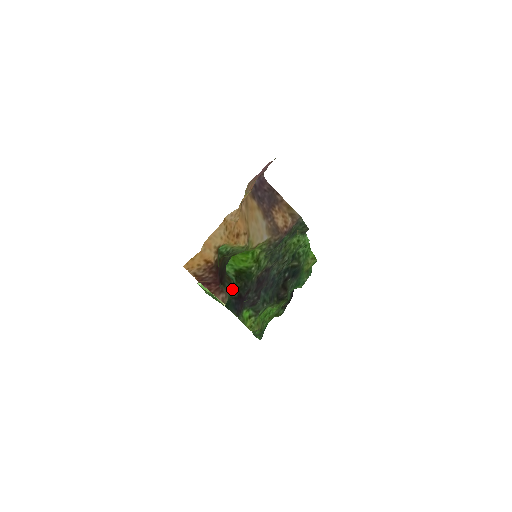
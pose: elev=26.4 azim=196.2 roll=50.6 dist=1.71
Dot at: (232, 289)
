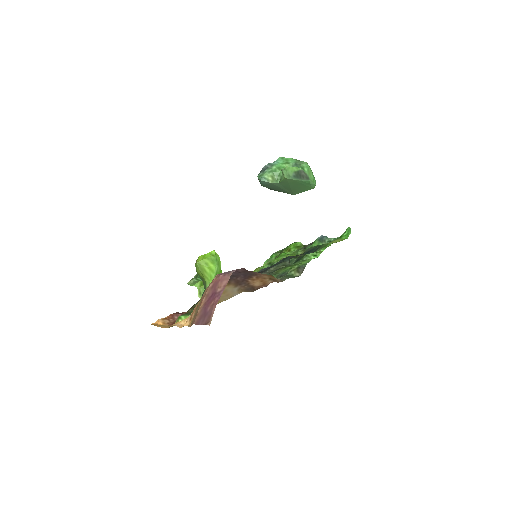
Dot at: occluded
